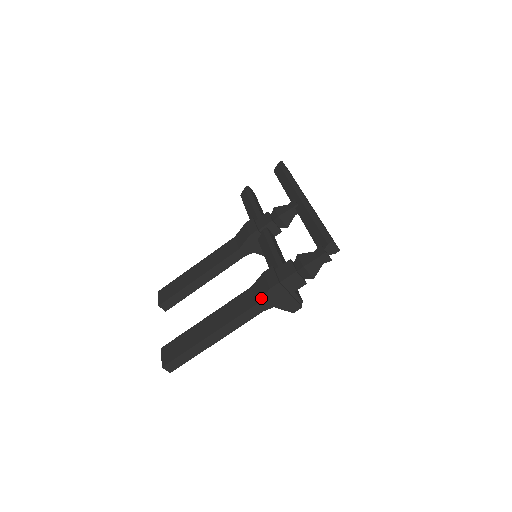
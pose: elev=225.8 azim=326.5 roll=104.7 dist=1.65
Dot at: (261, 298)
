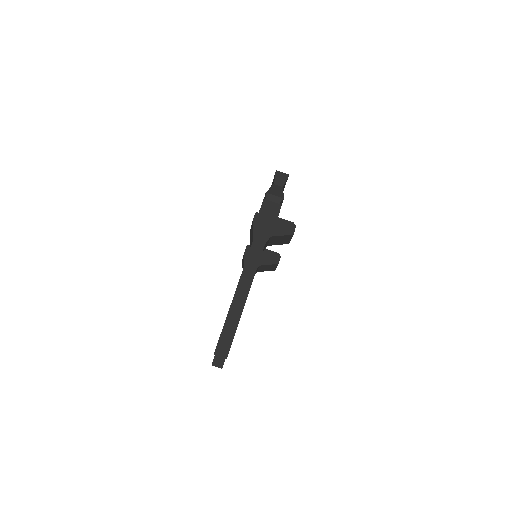
Dot at: (252, 233)
